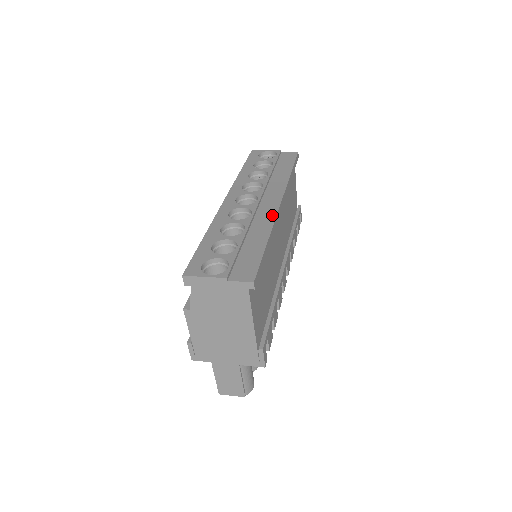
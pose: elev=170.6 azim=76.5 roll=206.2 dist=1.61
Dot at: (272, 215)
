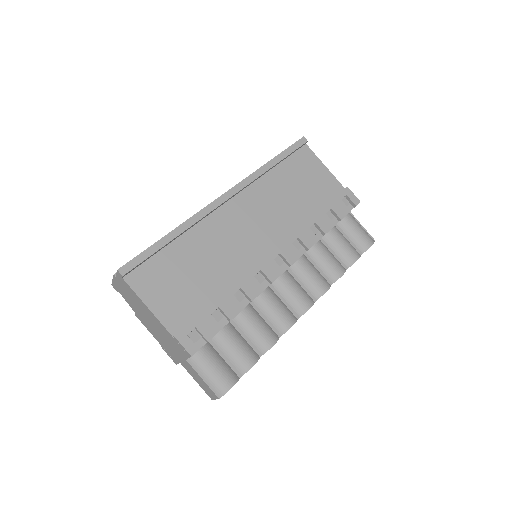
Dot at: (202, 209)
